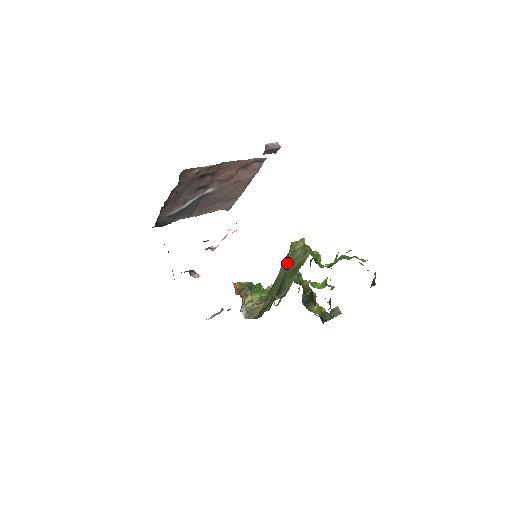
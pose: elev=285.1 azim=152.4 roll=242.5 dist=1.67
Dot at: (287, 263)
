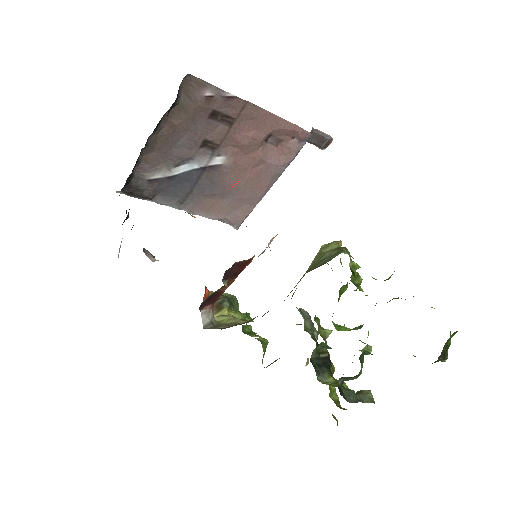
Dot at: (303, 276)
